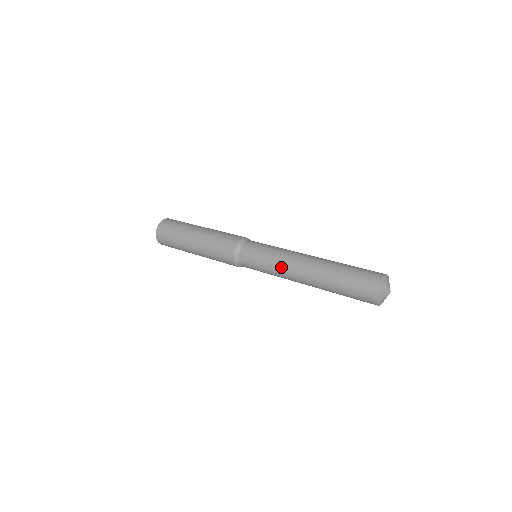
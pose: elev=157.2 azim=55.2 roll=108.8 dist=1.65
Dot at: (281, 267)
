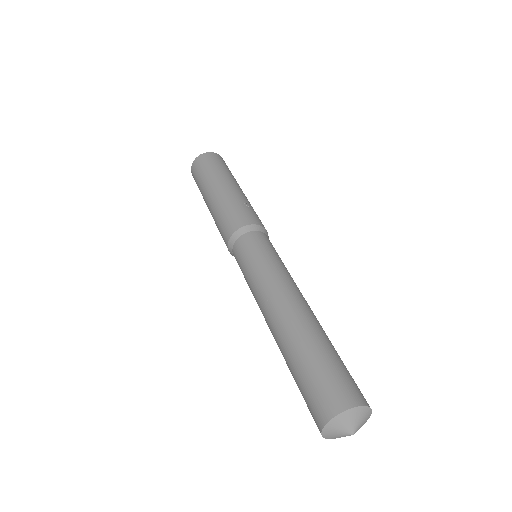
Dot at: occluded
